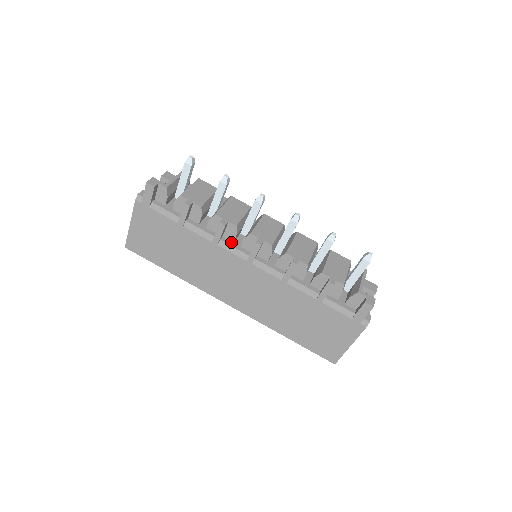
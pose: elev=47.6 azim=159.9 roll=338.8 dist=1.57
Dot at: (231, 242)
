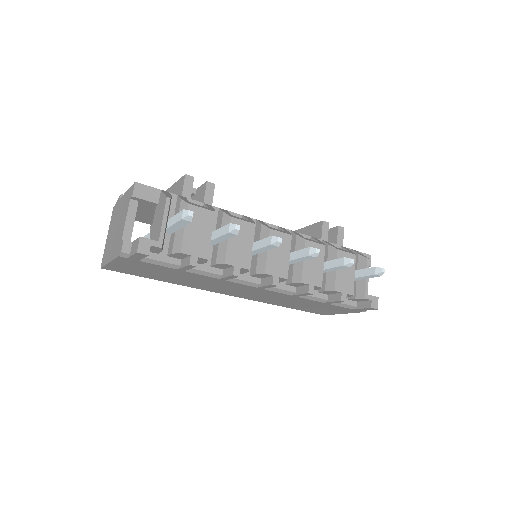
Dot at: (240, 274)
